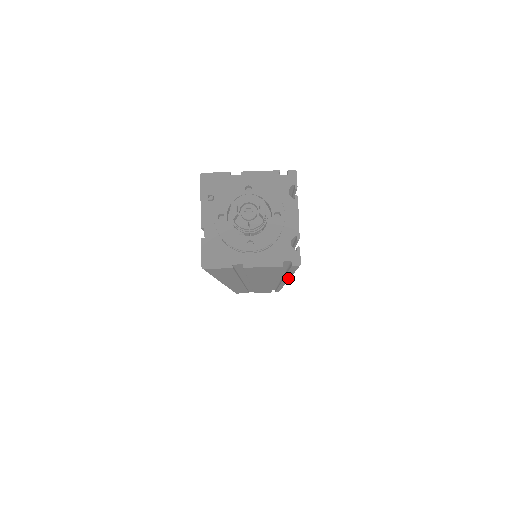
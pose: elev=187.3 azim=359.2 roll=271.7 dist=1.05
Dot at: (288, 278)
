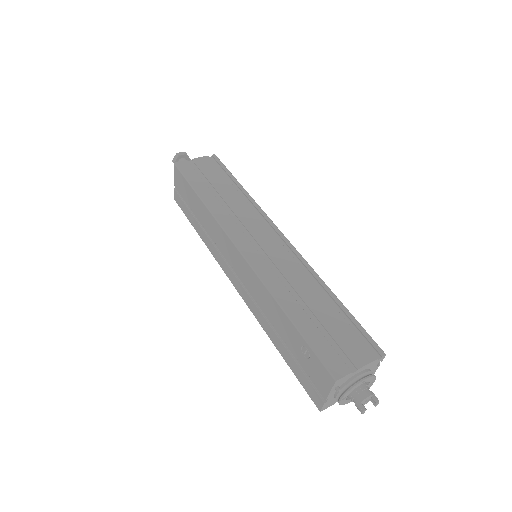
Dot at: occluded
